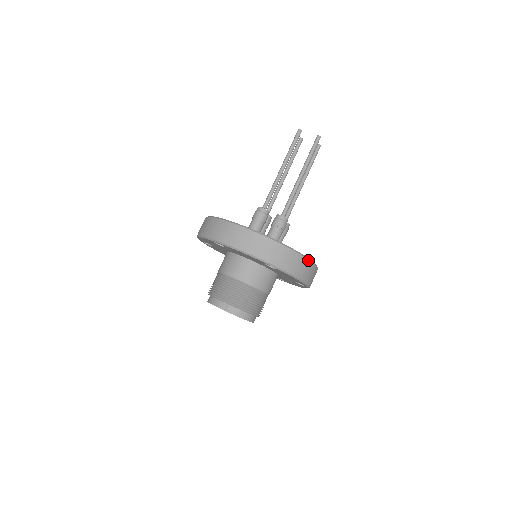
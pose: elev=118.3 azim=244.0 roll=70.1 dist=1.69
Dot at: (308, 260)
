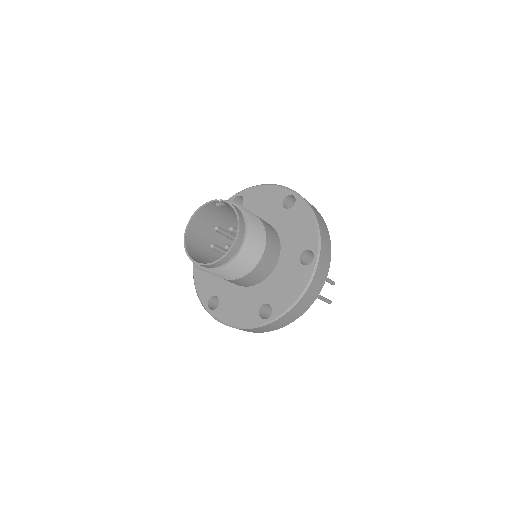
Dot at: (326, 227)
